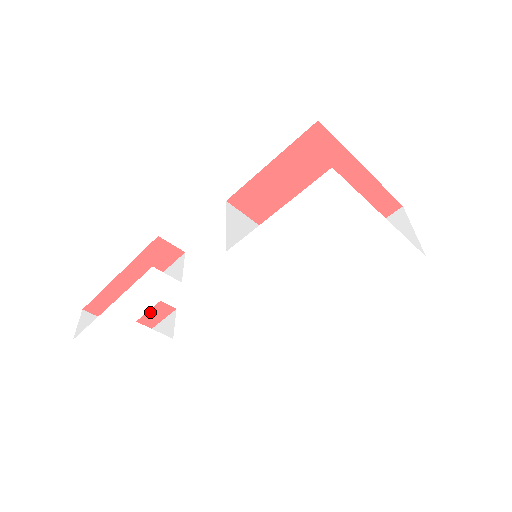
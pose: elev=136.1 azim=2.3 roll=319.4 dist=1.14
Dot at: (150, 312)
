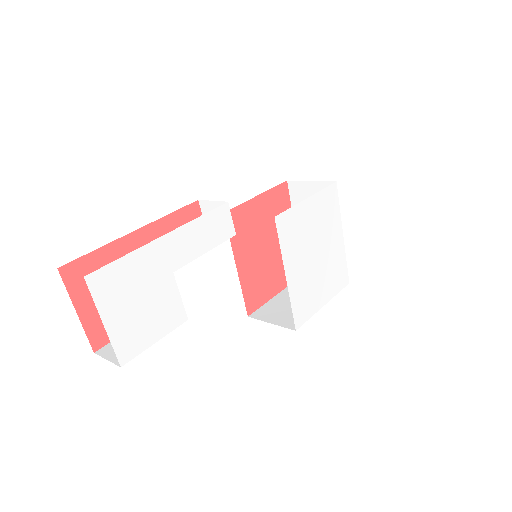
Dot at: occluded
